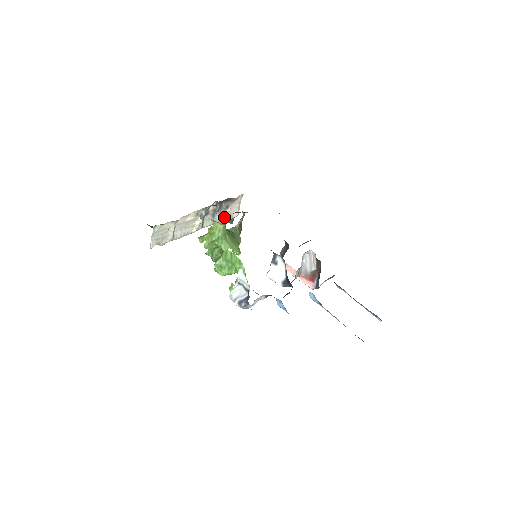
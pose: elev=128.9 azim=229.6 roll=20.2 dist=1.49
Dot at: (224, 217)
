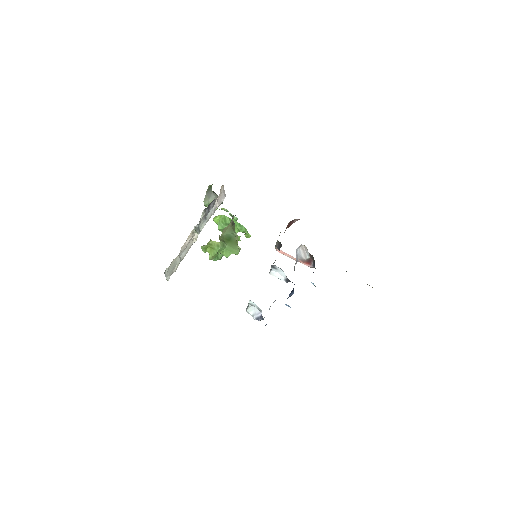
Dot at: (214, 209)
